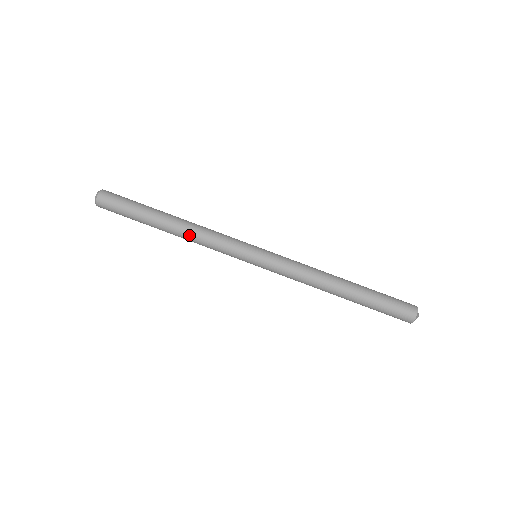
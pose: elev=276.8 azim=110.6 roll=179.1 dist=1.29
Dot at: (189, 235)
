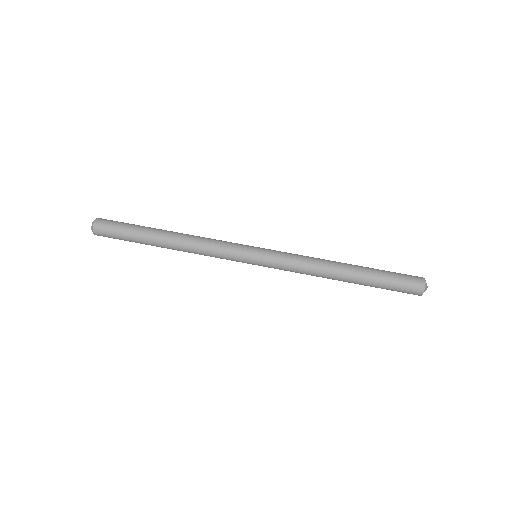
Dot at: (187, 251)
